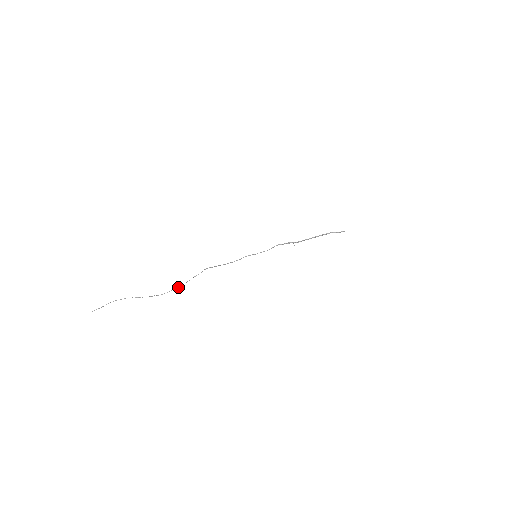
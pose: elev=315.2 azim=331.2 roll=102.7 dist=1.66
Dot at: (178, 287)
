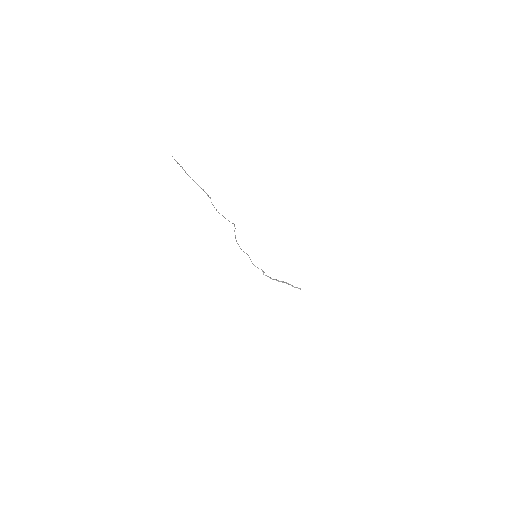
Dot at: occluded
